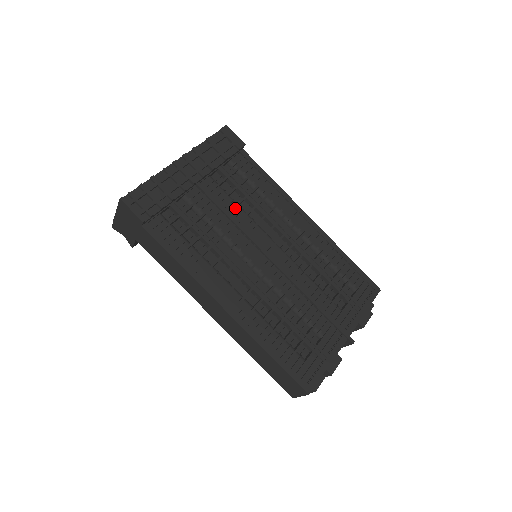
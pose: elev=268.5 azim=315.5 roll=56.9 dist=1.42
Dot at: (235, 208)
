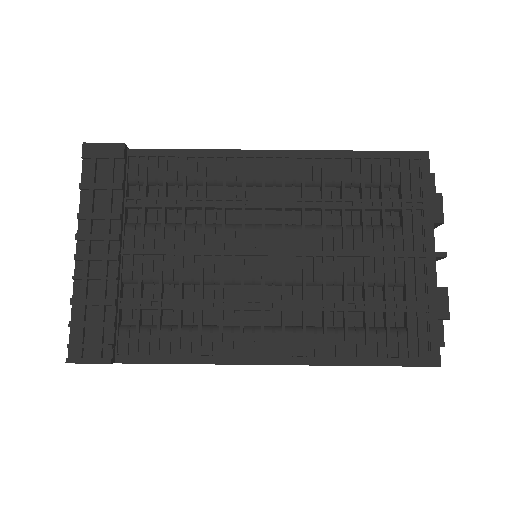
Dot at: (185, 234)
